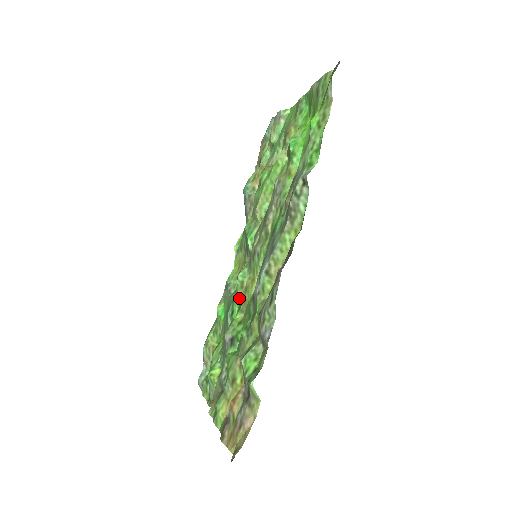
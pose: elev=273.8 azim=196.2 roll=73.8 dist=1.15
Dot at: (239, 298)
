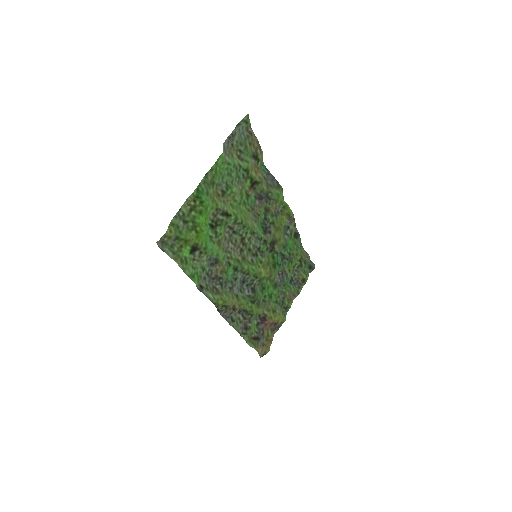
Dot at: (272, 262)
